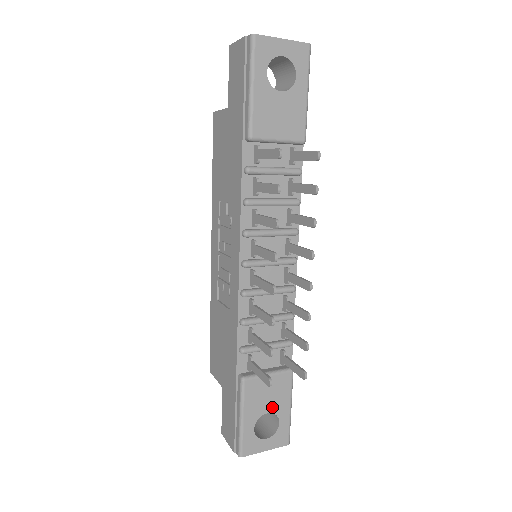
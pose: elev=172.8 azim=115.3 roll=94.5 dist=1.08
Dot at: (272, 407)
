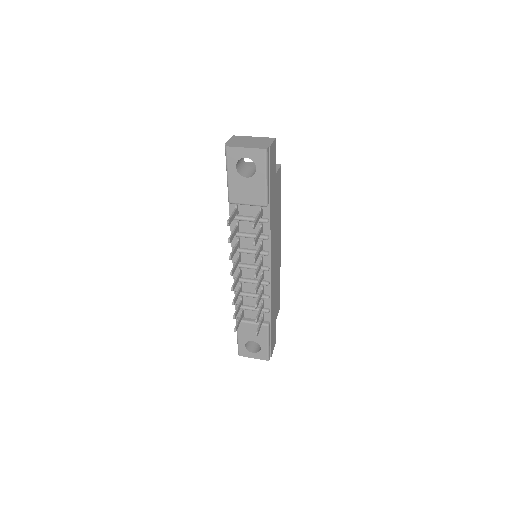
Dot at: (255, 339)
